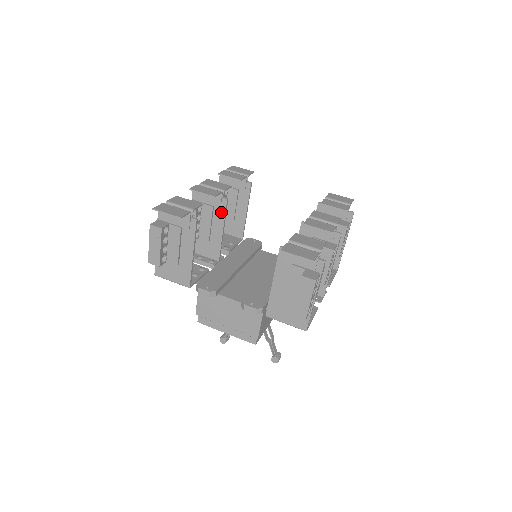
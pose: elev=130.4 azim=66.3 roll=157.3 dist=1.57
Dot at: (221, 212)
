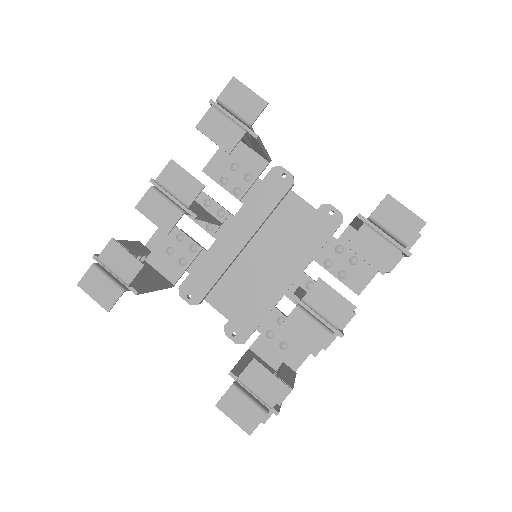
Dot at: occluded
